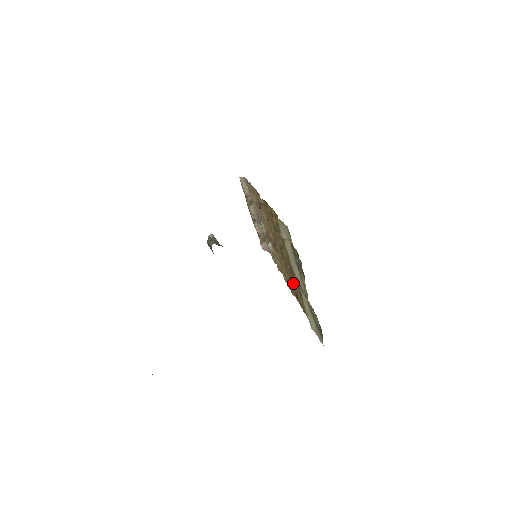
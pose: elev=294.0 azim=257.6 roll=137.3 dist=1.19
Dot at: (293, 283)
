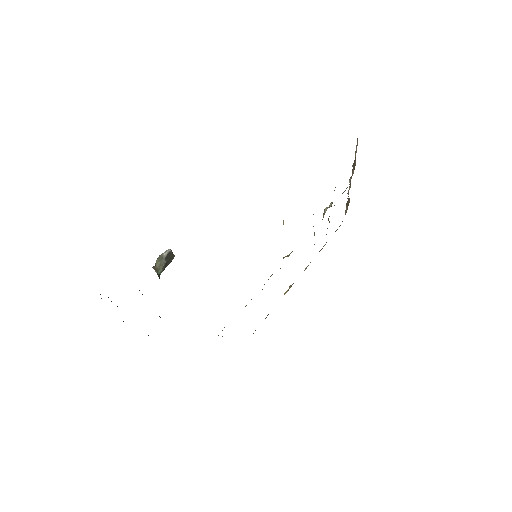
Dot at: occluded
